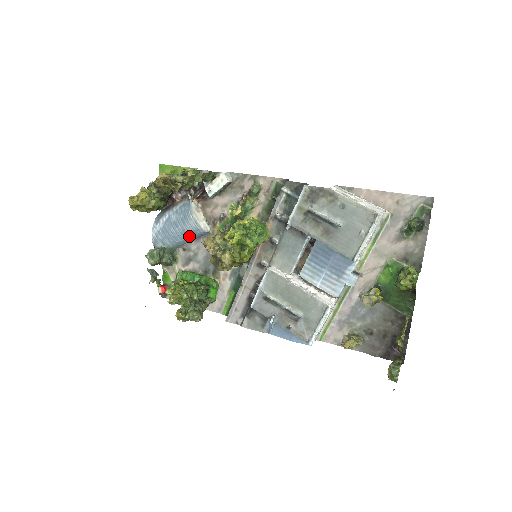
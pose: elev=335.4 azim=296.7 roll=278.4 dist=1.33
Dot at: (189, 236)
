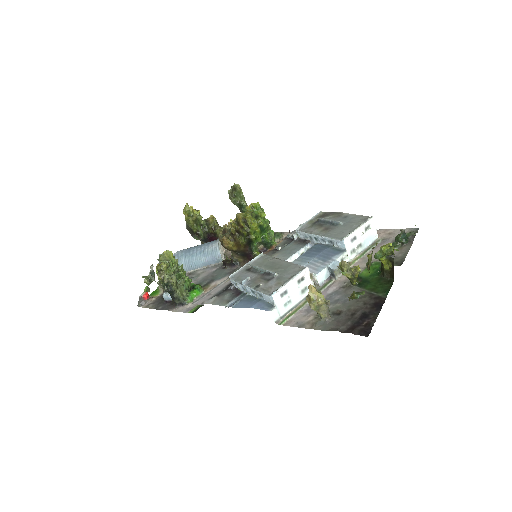
Dot at: (204, 256)
